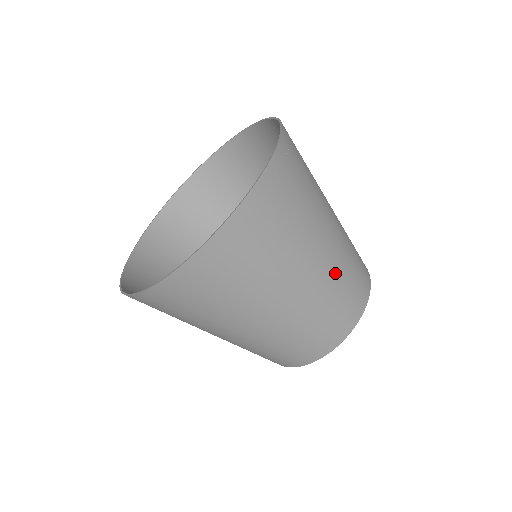
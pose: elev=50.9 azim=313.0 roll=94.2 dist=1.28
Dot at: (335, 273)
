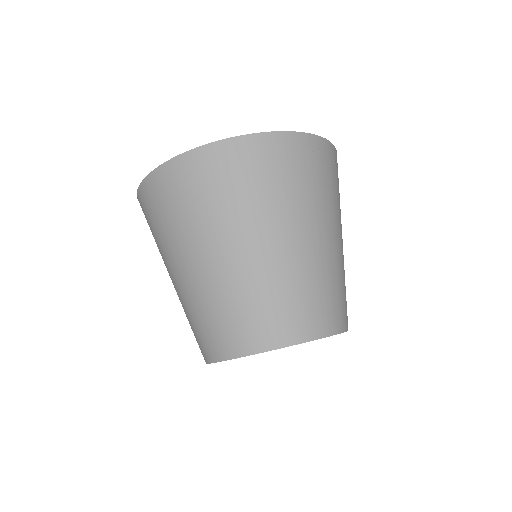
Dot at: (306, 269)
